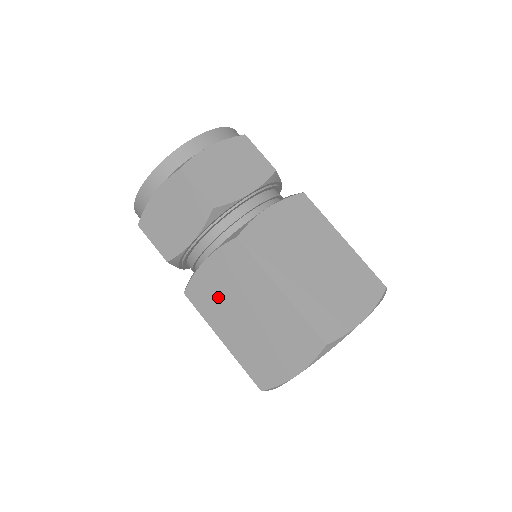
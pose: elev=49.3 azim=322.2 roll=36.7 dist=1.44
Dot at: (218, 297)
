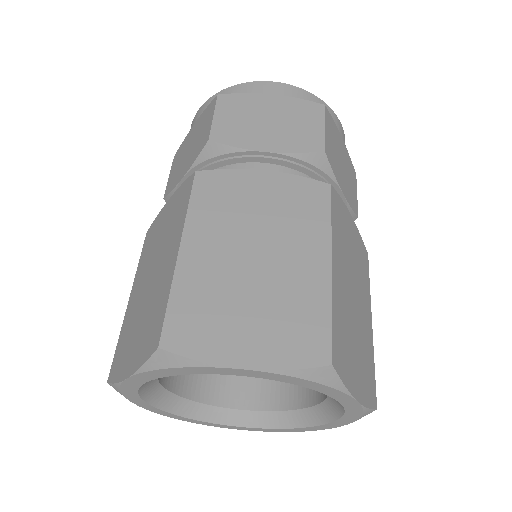
Dot at: (238, 208)
